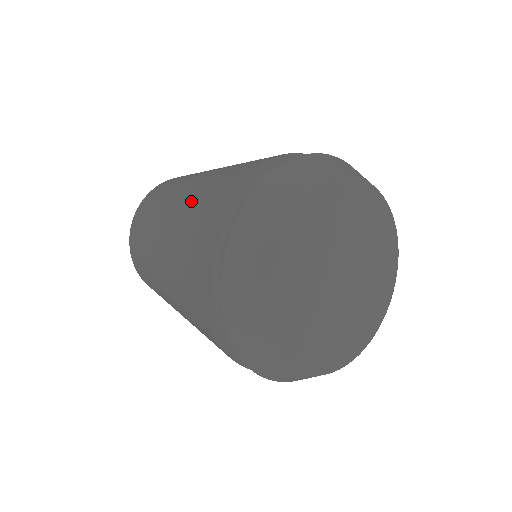
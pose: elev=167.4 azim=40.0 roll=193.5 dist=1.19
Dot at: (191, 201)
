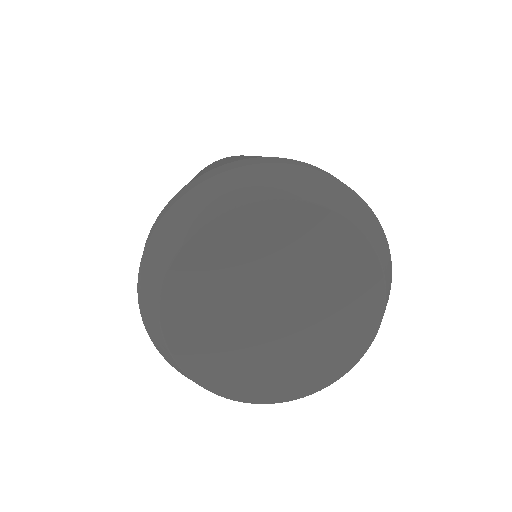
Dot at: occluded
